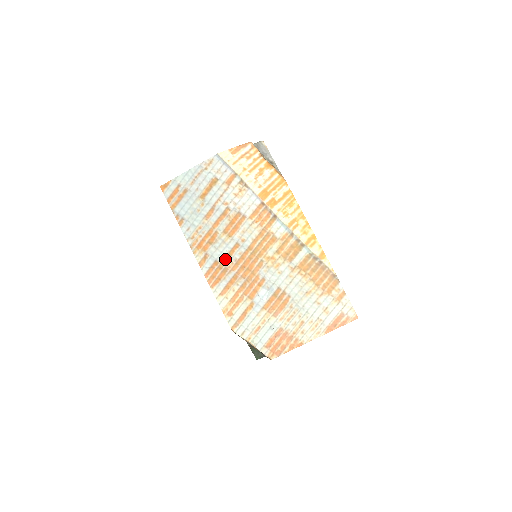
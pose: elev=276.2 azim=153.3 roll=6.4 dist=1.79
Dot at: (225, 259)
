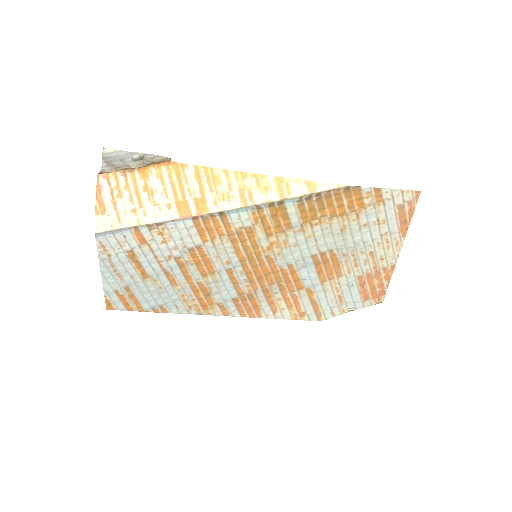
Dot at: (237, 290)
